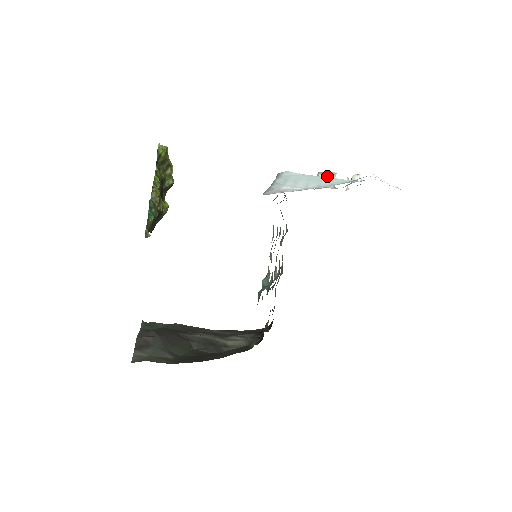
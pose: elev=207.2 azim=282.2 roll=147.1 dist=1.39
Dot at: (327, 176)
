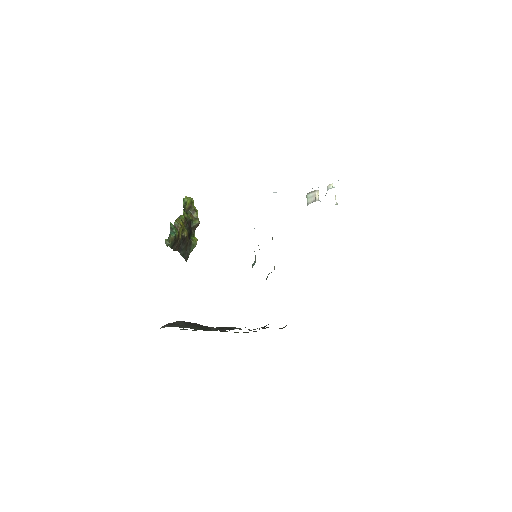
Dot at: (312, 194)
